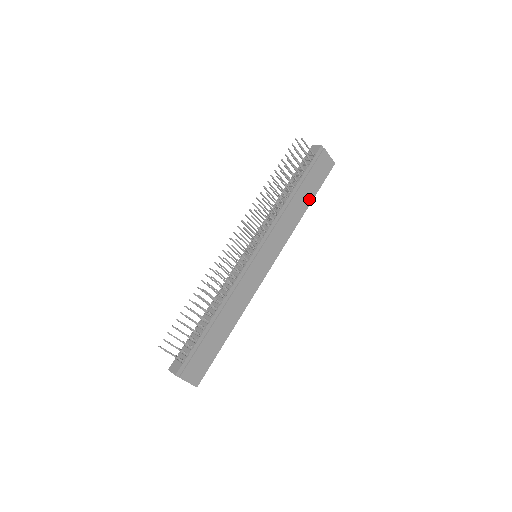
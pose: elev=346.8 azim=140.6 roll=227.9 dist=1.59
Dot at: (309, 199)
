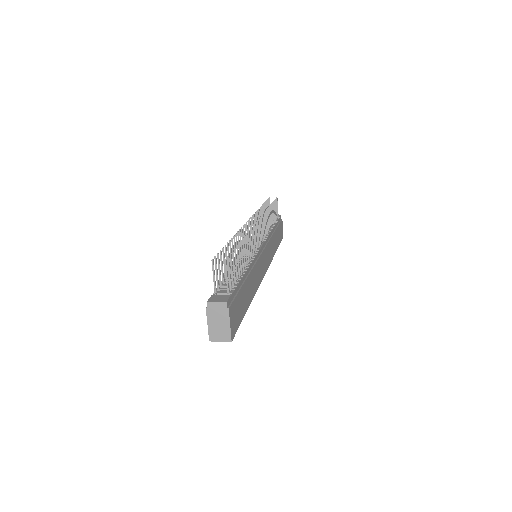
Dot at: (277, 246)
